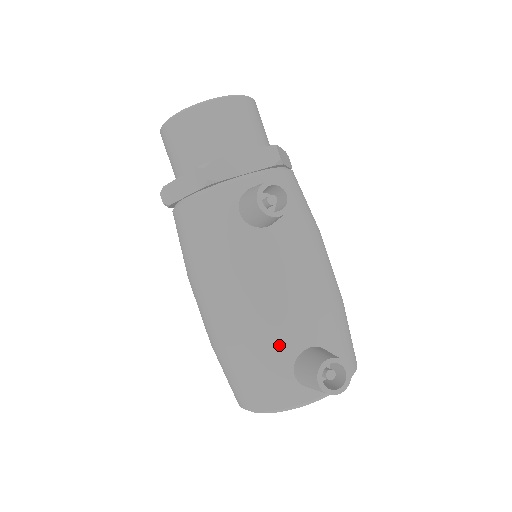
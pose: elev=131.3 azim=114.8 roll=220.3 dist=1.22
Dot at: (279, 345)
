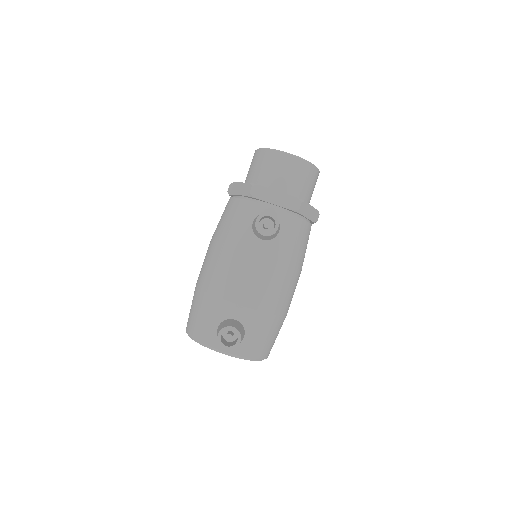
Dot at: (221, 306)
